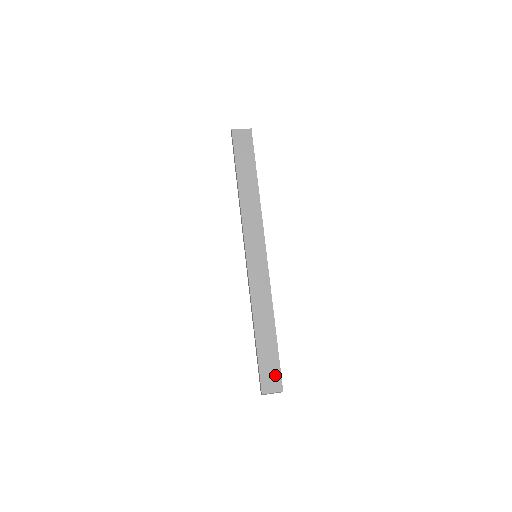
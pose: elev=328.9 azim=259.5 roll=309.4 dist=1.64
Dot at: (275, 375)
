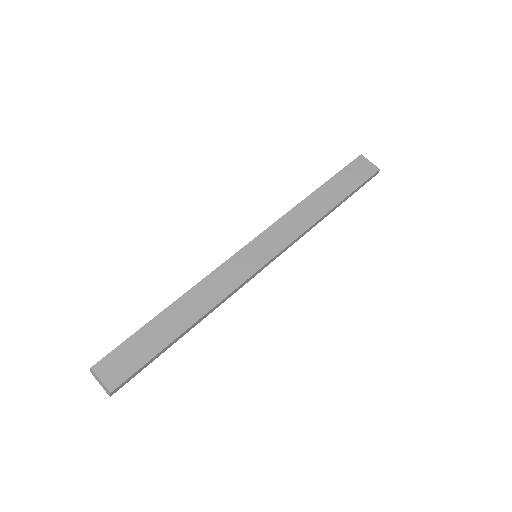
Dot at: (126, 368)
